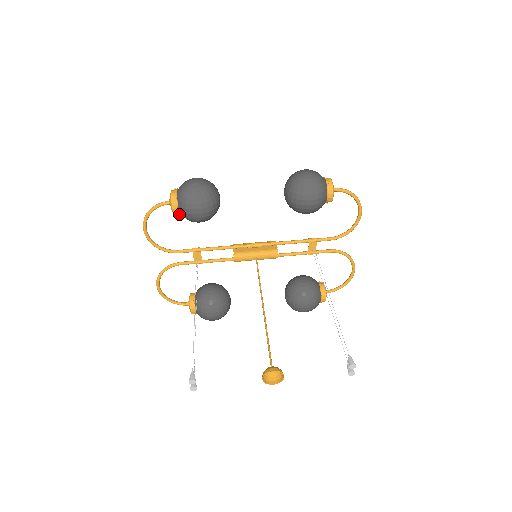
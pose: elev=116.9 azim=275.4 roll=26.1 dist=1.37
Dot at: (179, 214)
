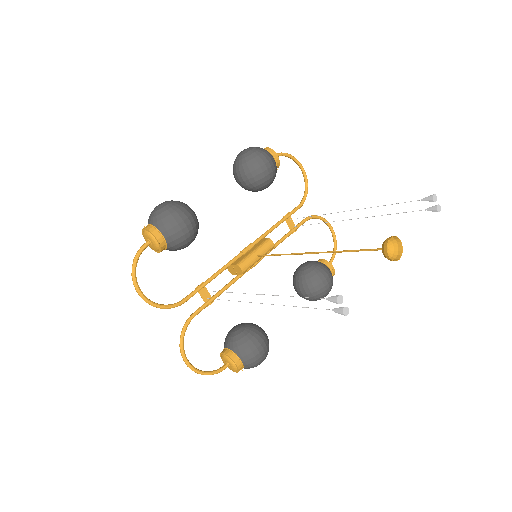
Dot at: (166, 245)
